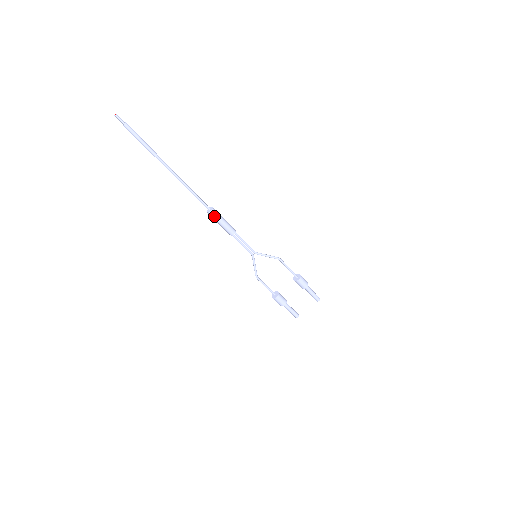
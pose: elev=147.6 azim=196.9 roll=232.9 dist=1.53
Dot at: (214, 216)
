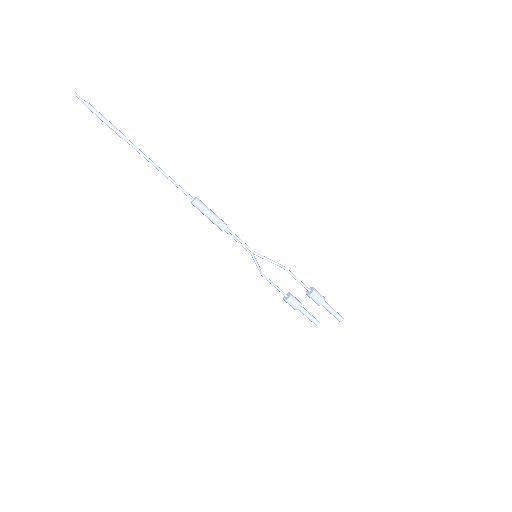
Dot at: (197, 208)
